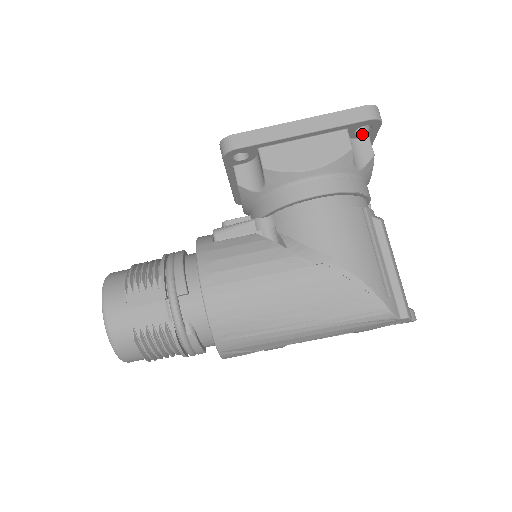
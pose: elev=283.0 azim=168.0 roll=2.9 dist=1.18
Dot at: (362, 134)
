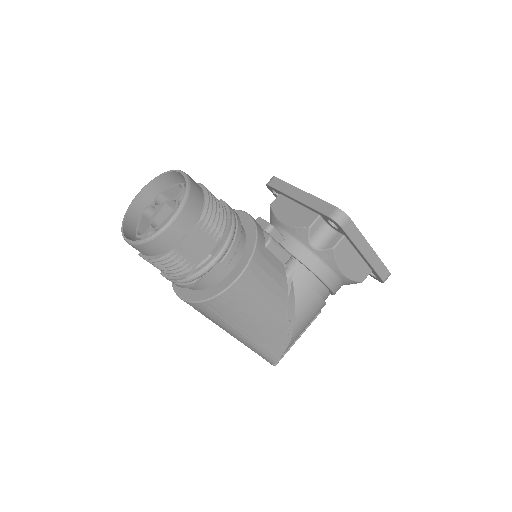
Dot at: occluded
